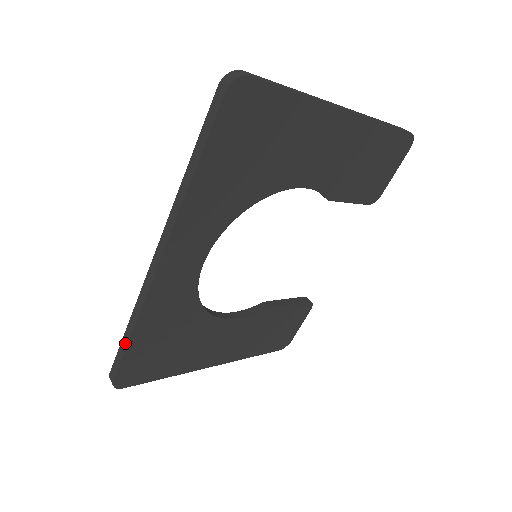
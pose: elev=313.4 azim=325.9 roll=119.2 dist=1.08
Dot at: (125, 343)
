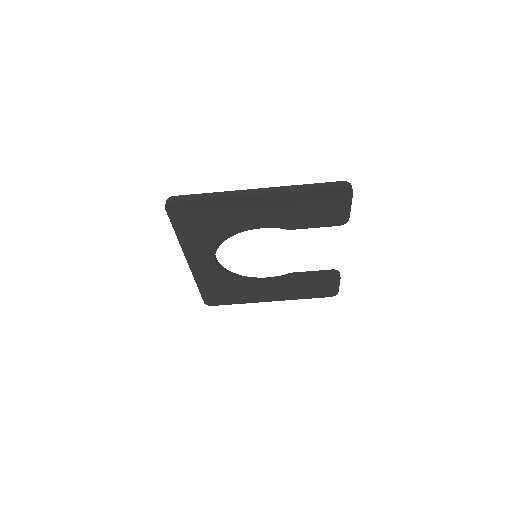
Dot at: (199, 289)
